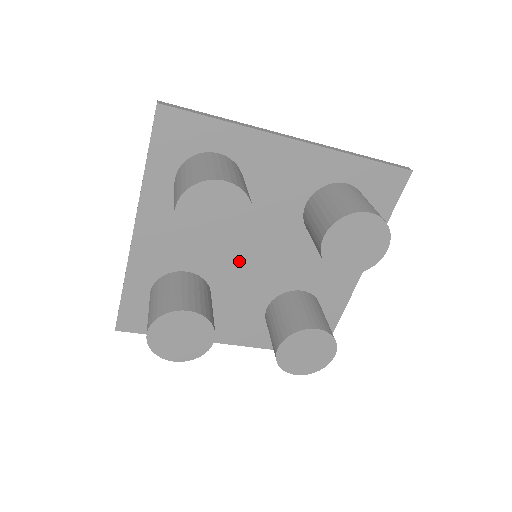
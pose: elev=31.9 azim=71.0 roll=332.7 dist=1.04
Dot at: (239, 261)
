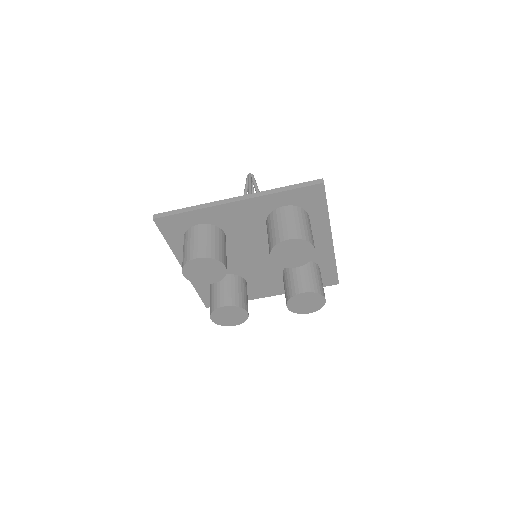
Dot at: (248, 261)
